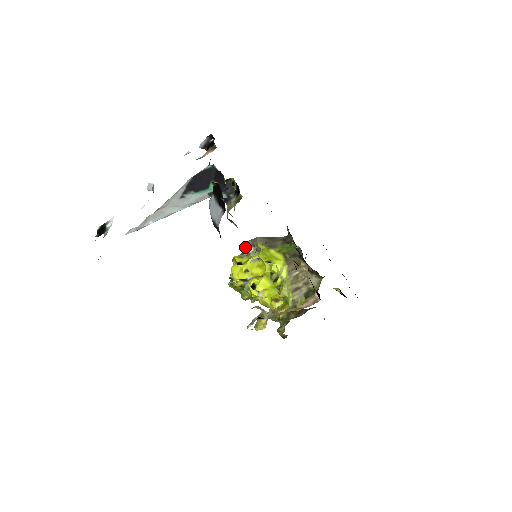
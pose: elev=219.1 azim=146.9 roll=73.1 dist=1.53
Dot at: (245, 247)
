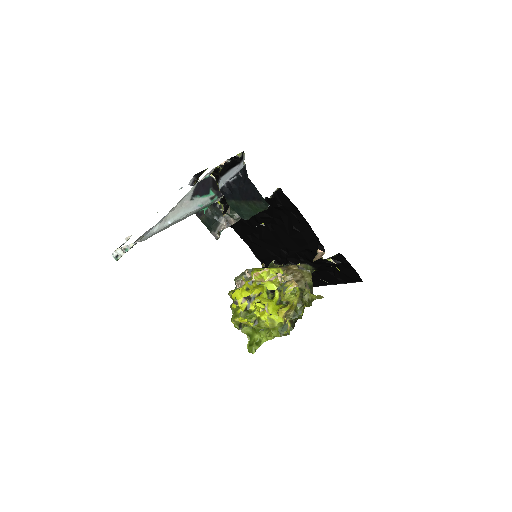
Dot at: (237, 279)
